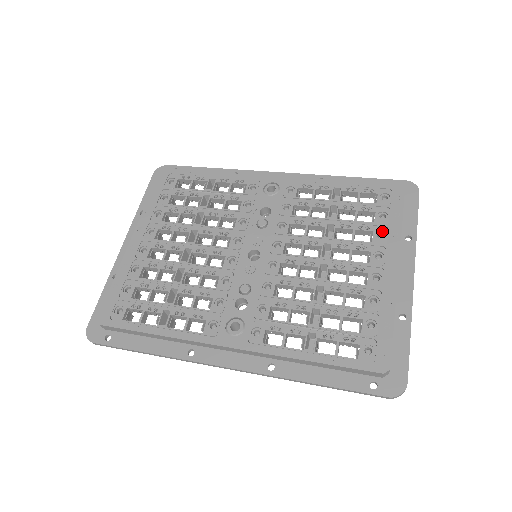
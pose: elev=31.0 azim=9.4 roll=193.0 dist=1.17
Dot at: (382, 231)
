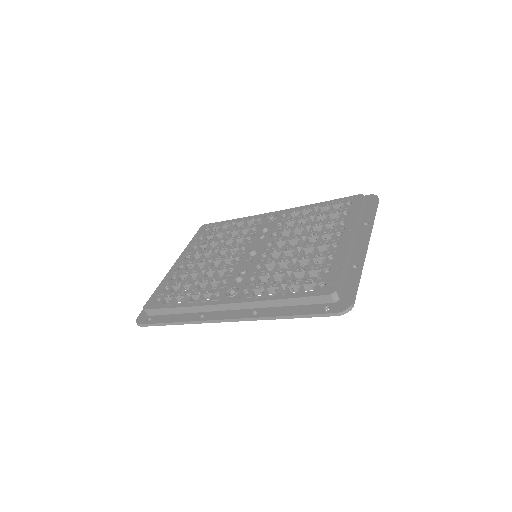
Dot at: (344, 221)
